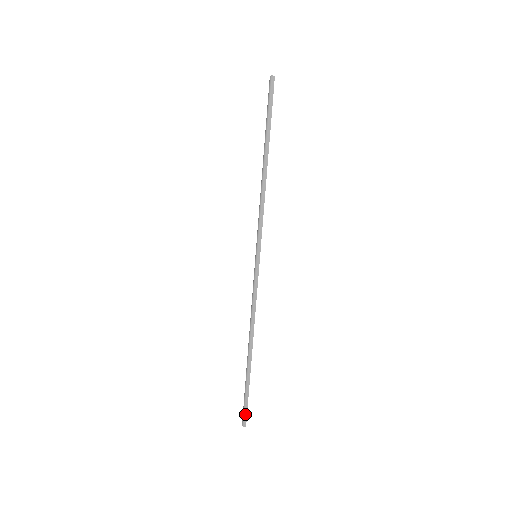
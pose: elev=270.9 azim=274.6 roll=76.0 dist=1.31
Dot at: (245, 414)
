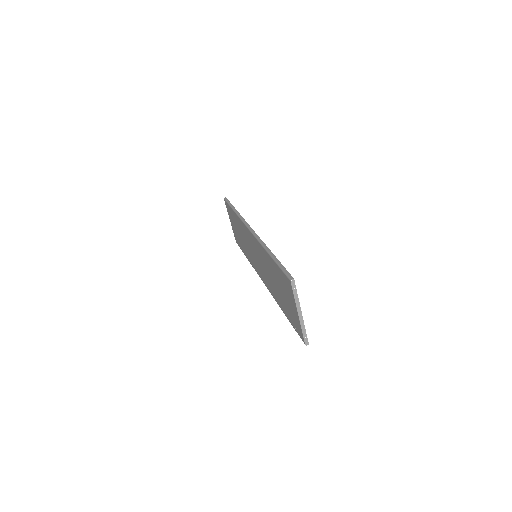
Dot at: (288, 274)
